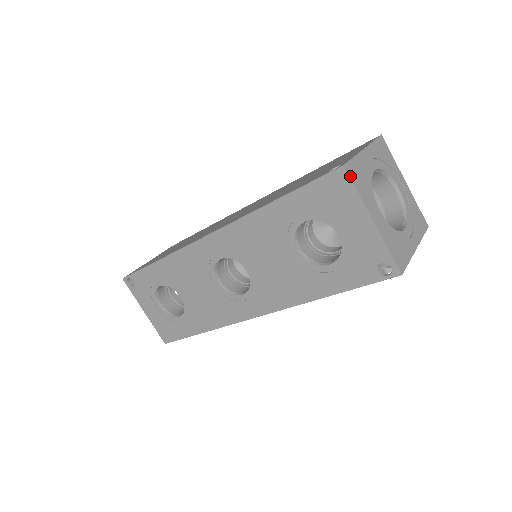
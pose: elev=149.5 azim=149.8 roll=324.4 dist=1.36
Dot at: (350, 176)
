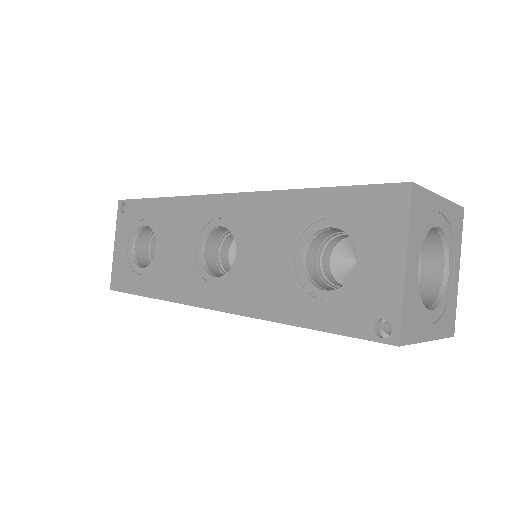
Dot at: (412, 199)
